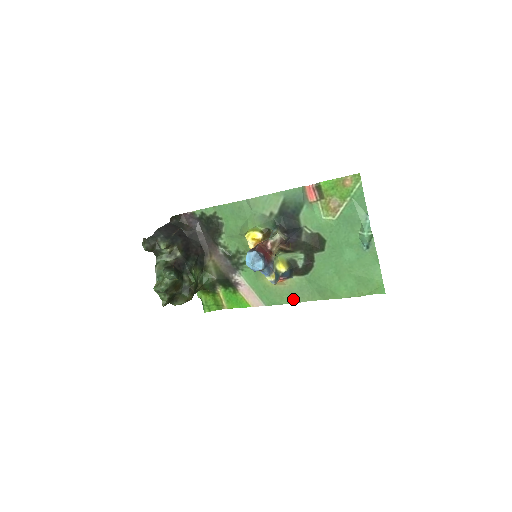
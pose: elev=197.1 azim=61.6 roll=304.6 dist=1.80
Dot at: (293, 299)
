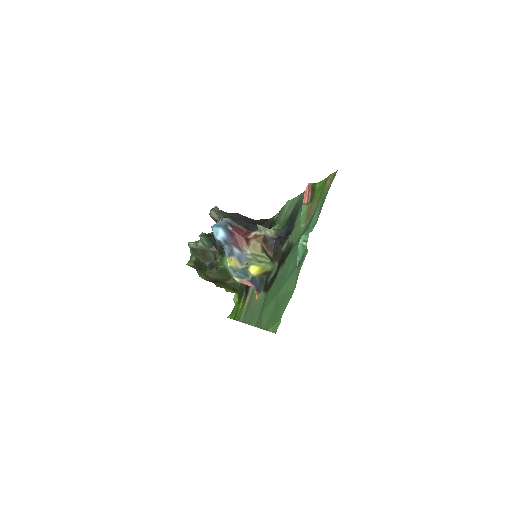
Dot at: (250, 319)
